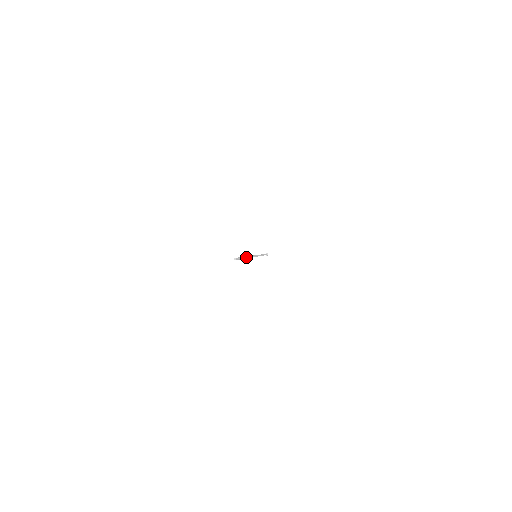
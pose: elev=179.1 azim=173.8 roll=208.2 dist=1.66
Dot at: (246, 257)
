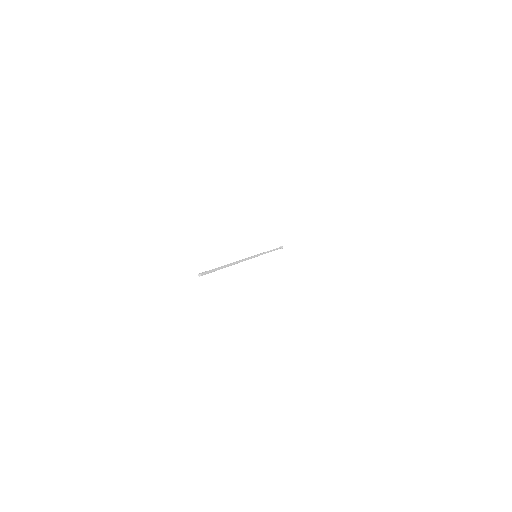
Dot at: (230, 264)
